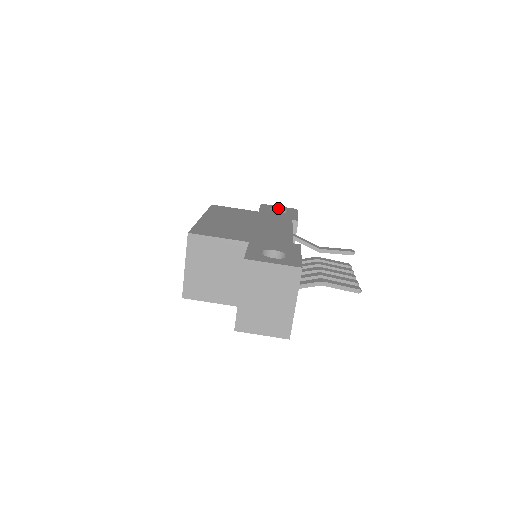
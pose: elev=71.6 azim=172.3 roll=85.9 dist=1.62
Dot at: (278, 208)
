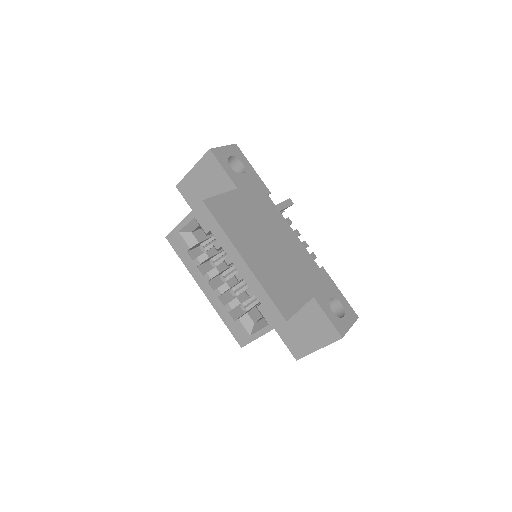
Dot at: (230, 156)
